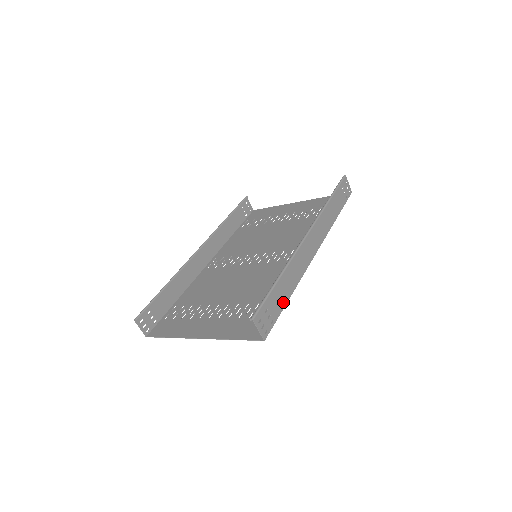
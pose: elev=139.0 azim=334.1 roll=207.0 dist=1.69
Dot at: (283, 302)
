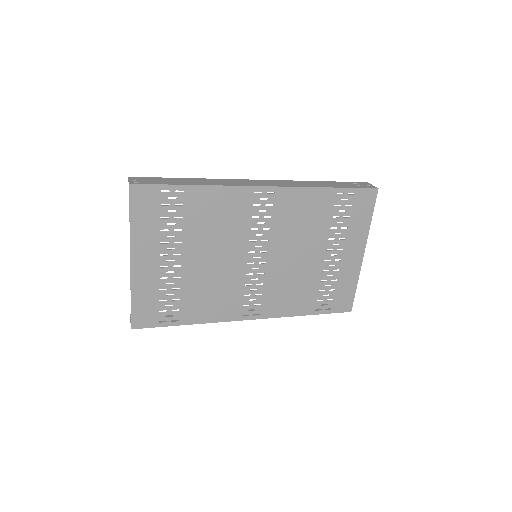
Dot at: (179, 184)
